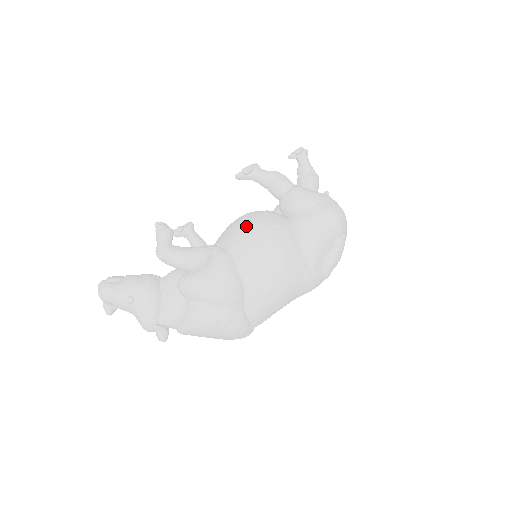
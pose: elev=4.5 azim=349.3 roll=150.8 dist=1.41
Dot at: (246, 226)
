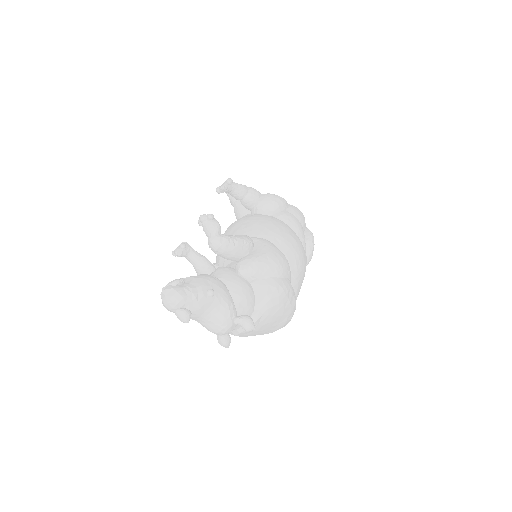
Dot at: (256, 219)
